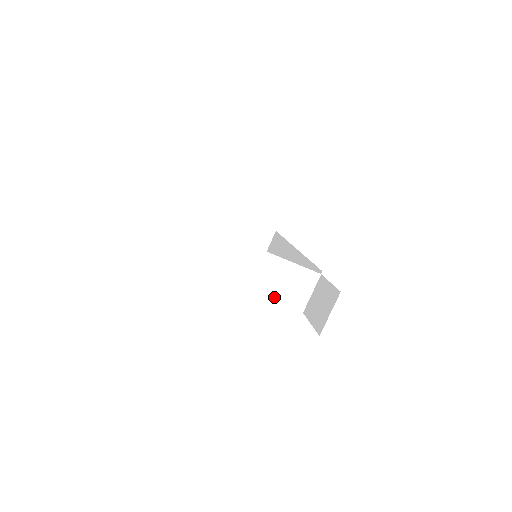
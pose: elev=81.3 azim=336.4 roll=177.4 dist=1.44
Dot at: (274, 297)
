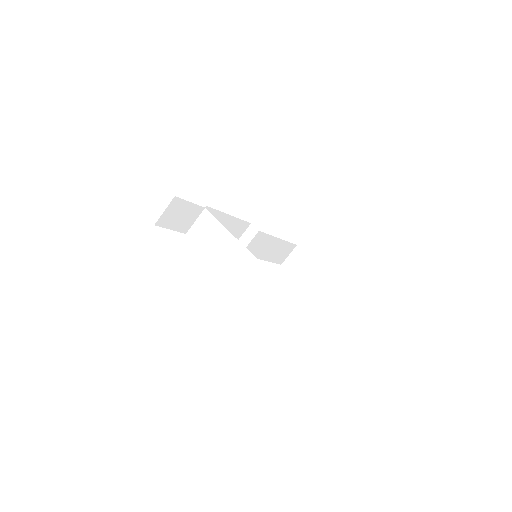
Dot at: (221, 266)
